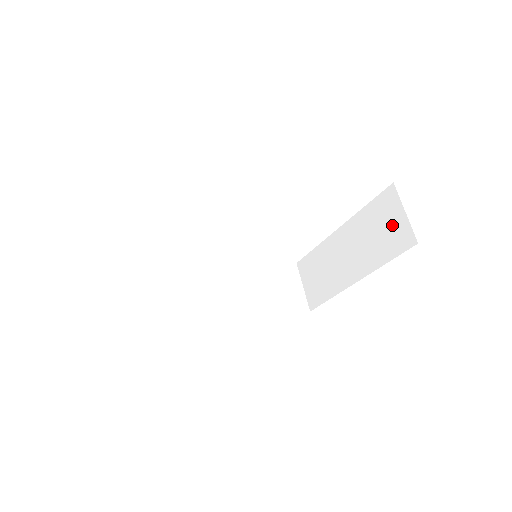
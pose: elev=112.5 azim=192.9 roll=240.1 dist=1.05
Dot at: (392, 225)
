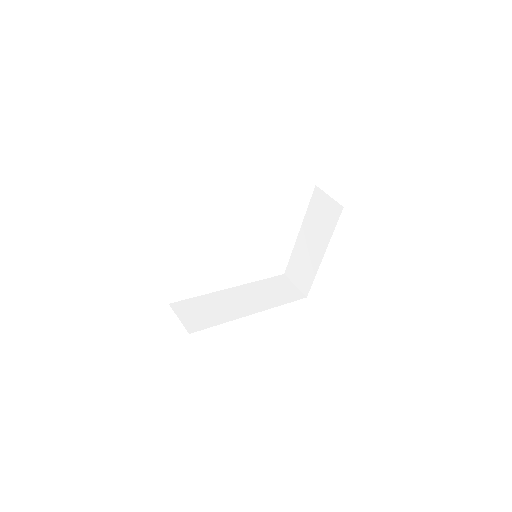
Dot at: (326, 208)
